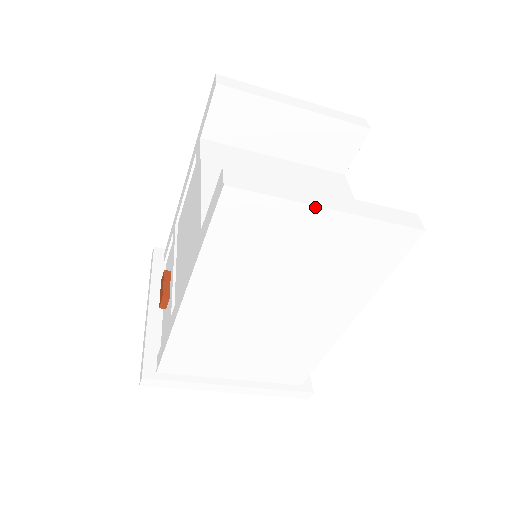
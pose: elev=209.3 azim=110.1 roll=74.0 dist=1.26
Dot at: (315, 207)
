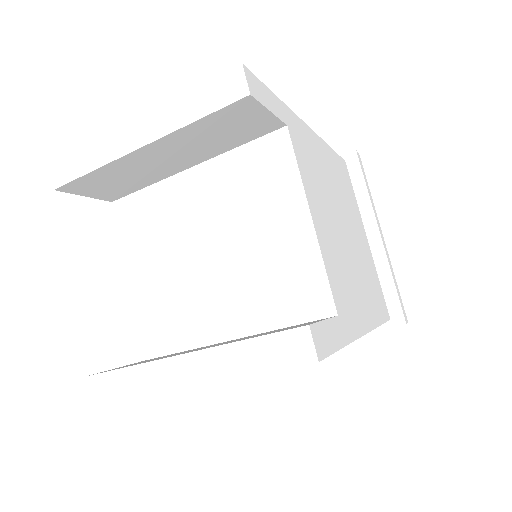
Dot at: occluded
